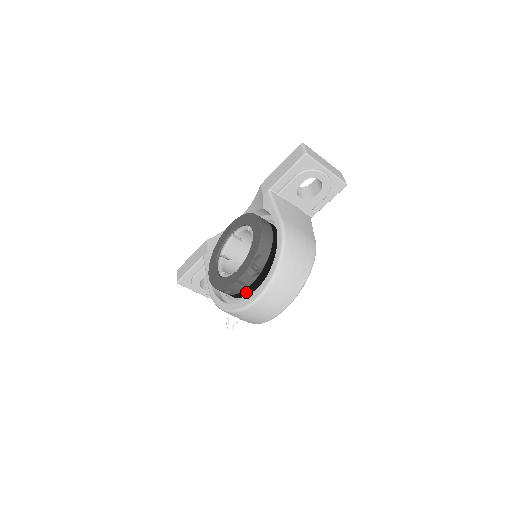
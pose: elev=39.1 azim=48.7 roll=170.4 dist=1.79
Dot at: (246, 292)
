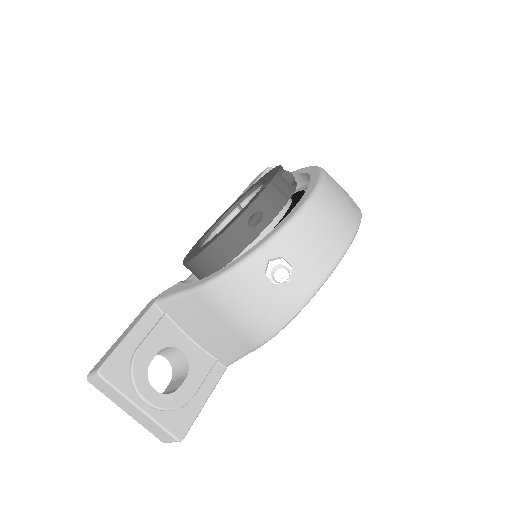
Dot at: occluded
